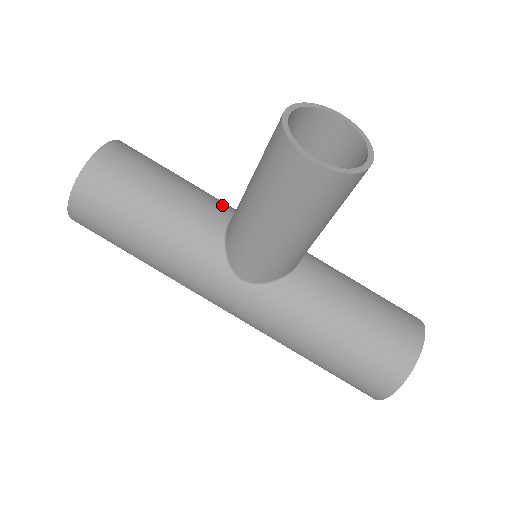
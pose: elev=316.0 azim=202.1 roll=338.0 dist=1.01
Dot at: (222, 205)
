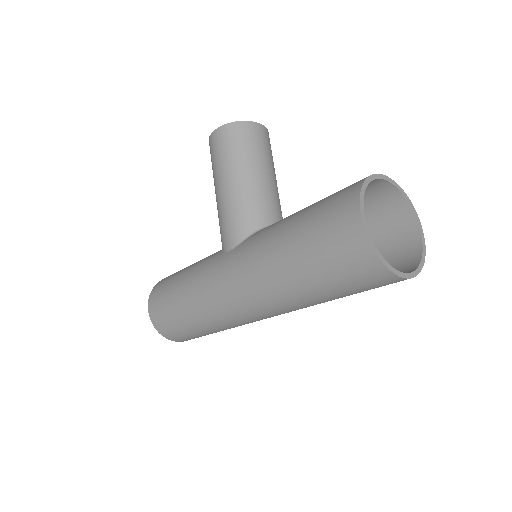
Dot at: occluded
